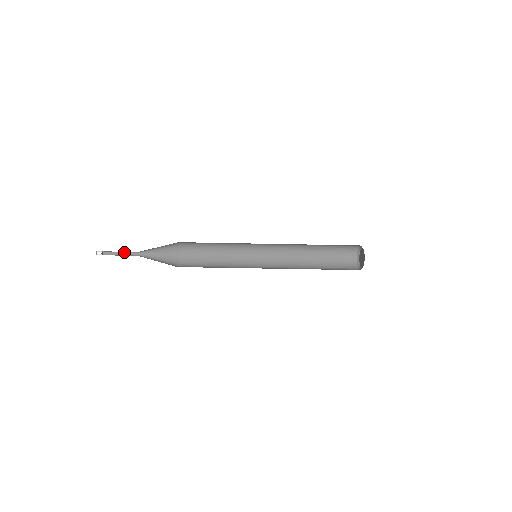
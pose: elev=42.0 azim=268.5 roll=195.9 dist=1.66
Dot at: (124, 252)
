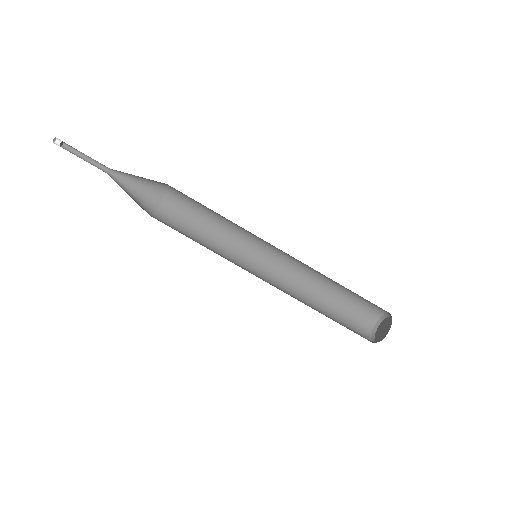
Dot at: occluded
